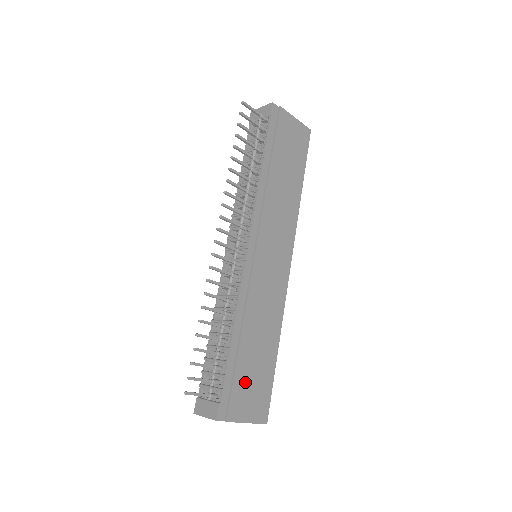
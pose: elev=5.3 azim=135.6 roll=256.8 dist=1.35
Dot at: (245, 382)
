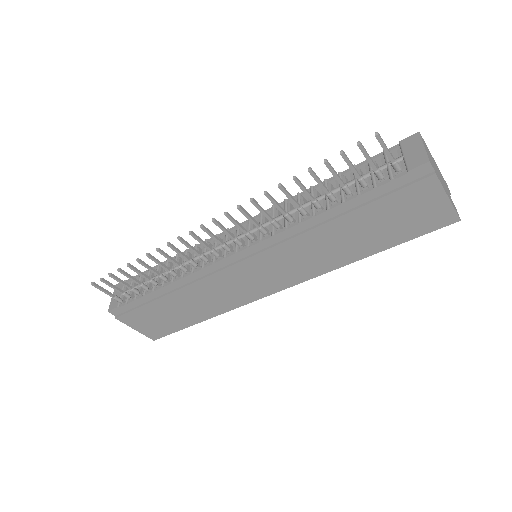
Dot at: (151, 314)
